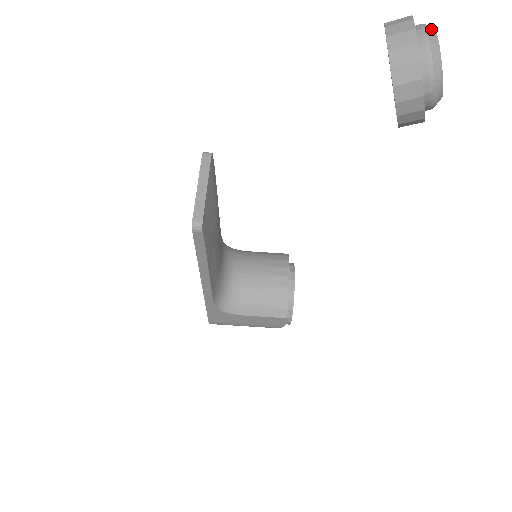
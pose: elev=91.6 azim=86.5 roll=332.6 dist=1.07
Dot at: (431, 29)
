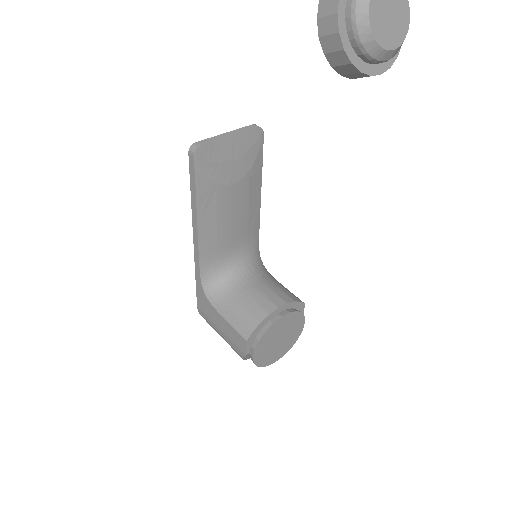
Dot at: out of frame
